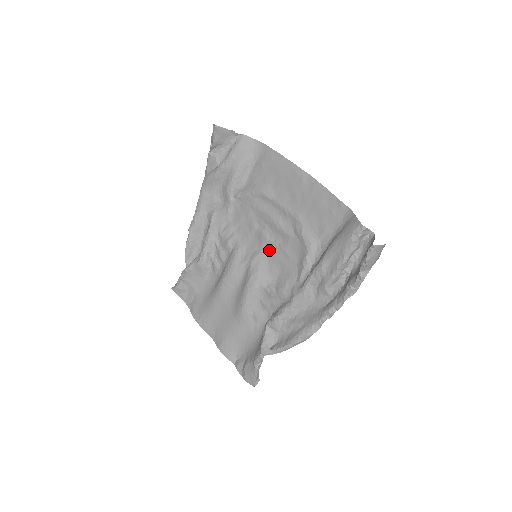
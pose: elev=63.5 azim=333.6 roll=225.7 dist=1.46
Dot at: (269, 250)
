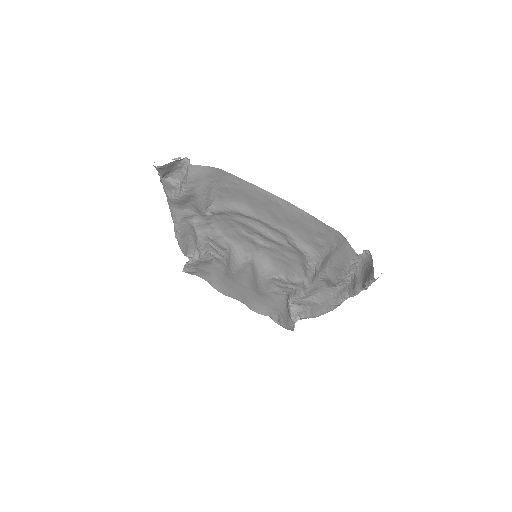
Dot at: (267, 252)
